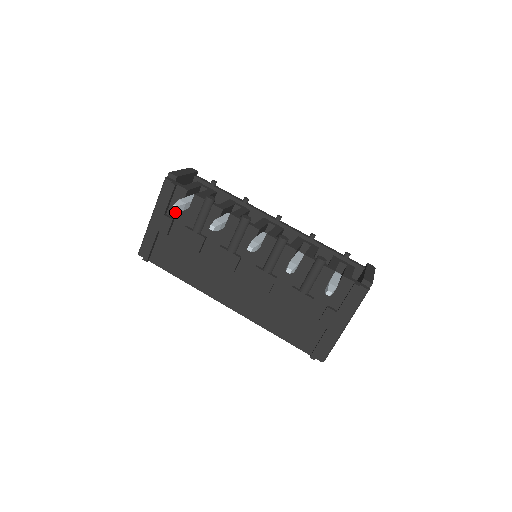
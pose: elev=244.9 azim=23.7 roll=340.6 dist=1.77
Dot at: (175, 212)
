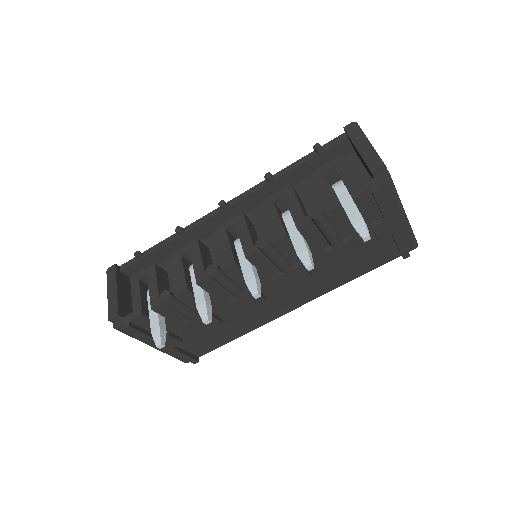
Dot at: occluded
